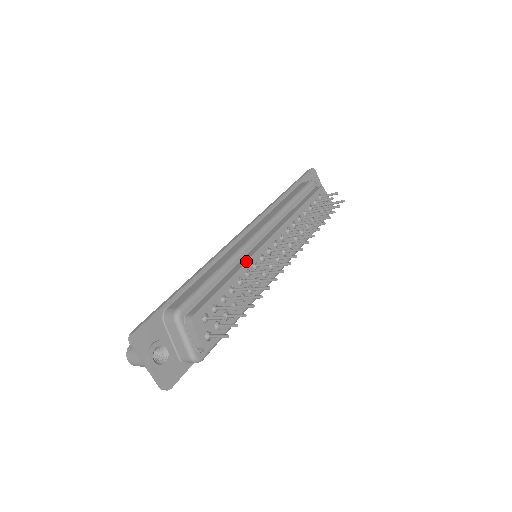
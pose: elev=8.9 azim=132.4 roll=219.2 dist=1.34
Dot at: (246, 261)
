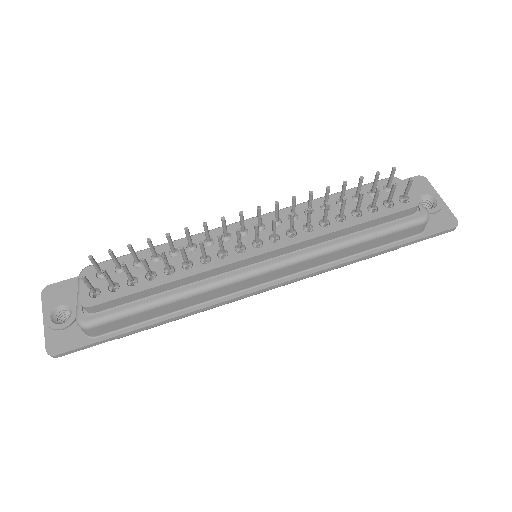
Dot at: occluded
